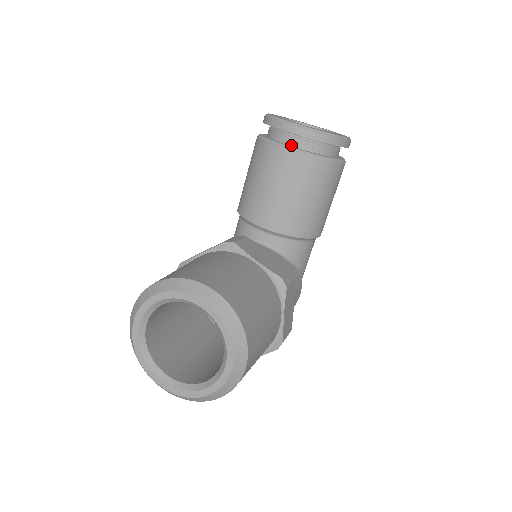
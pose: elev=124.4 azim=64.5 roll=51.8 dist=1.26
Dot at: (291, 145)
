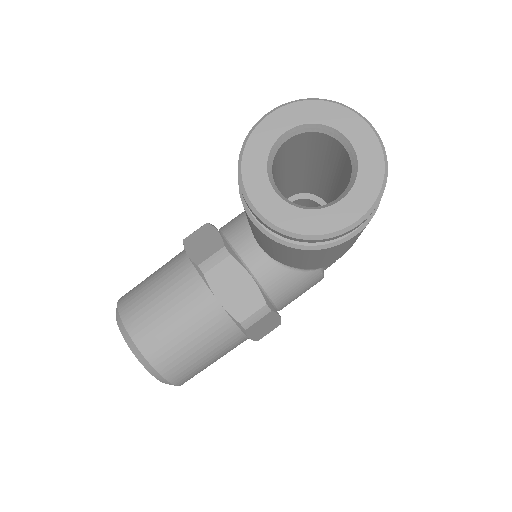
Dot at: occluded
